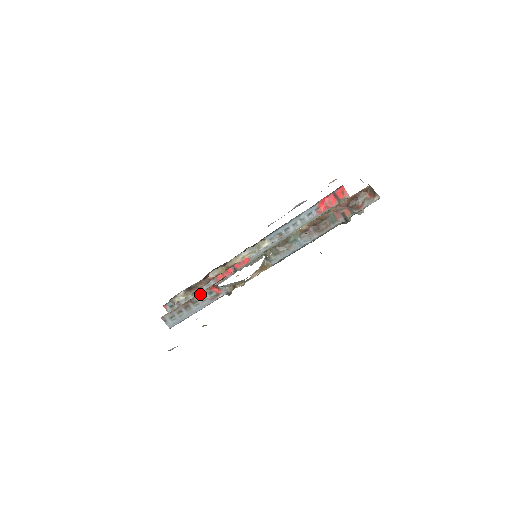
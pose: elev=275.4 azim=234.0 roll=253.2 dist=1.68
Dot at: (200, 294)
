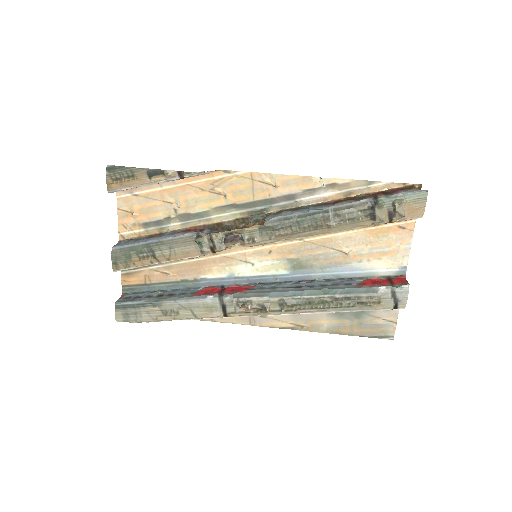
Dot at: (174, 231)
